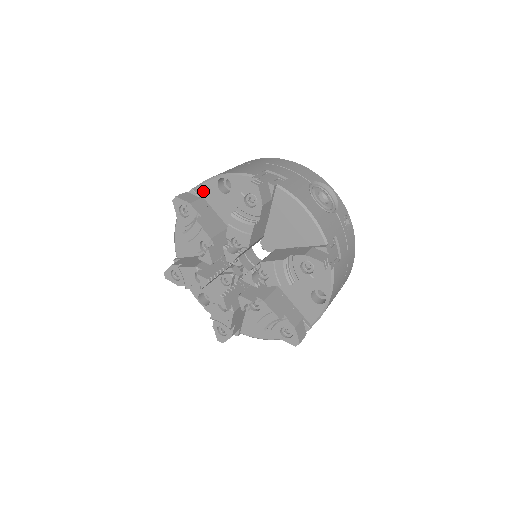
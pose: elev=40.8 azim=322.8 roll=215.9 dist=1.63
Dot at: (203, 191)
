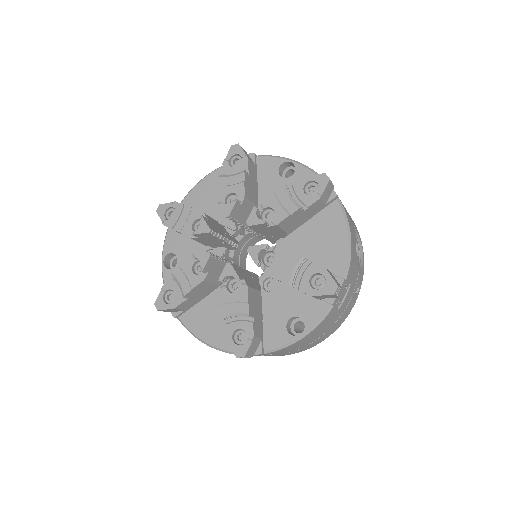
Dot at: (262, 162)
